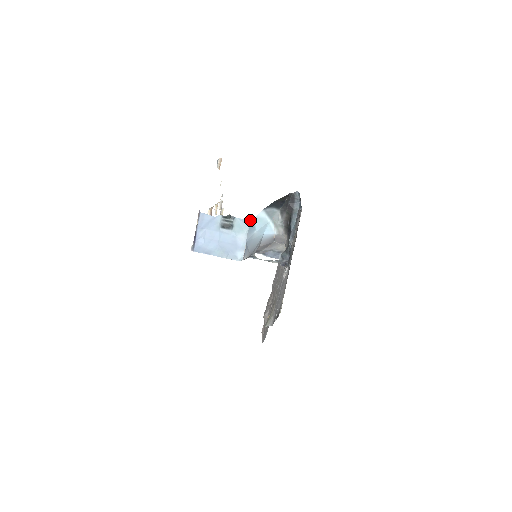
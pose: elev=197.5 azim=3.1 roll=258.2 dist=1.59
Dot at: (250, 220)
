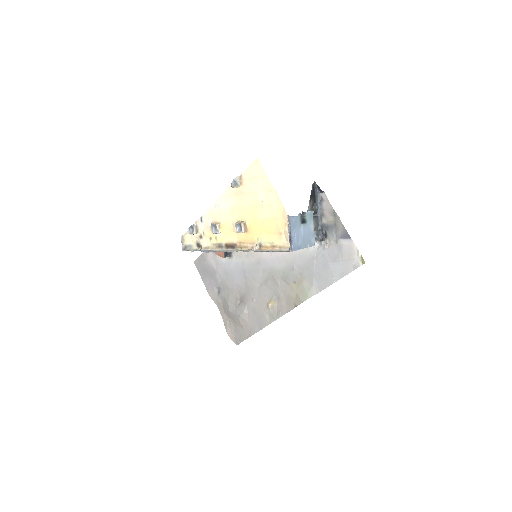
Dot at: (313, 211)
